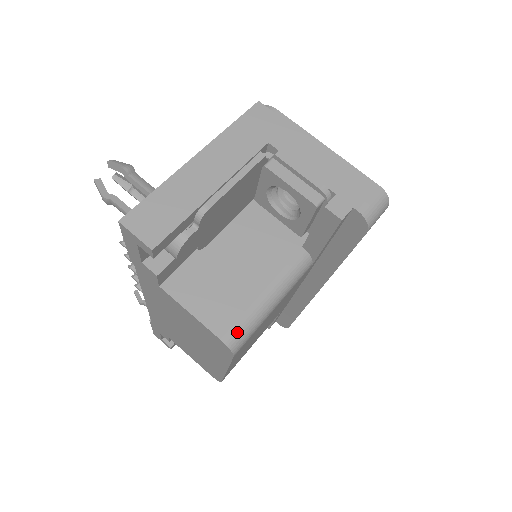
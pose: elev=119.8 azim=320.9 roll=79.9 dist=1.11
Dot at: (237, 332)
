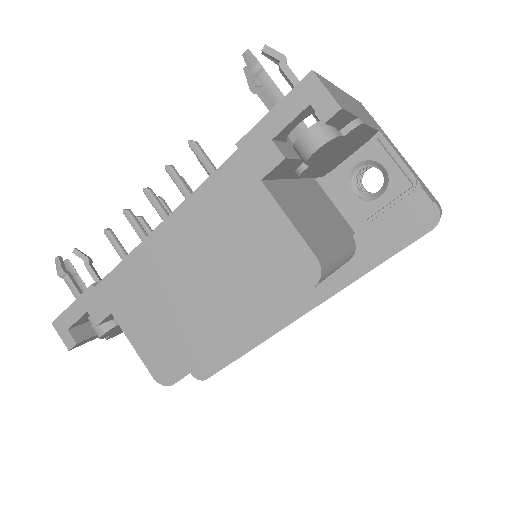
Dot at: (326, 262)
